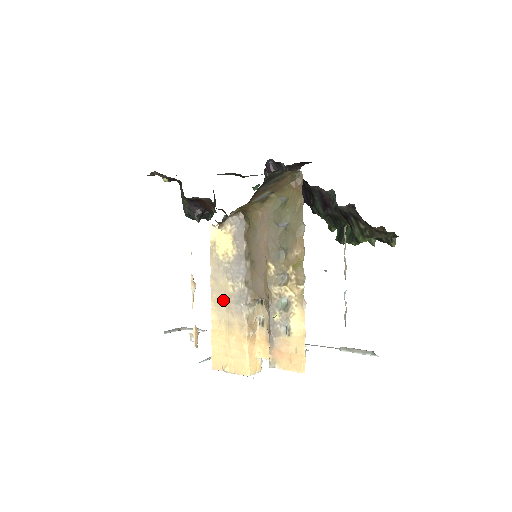
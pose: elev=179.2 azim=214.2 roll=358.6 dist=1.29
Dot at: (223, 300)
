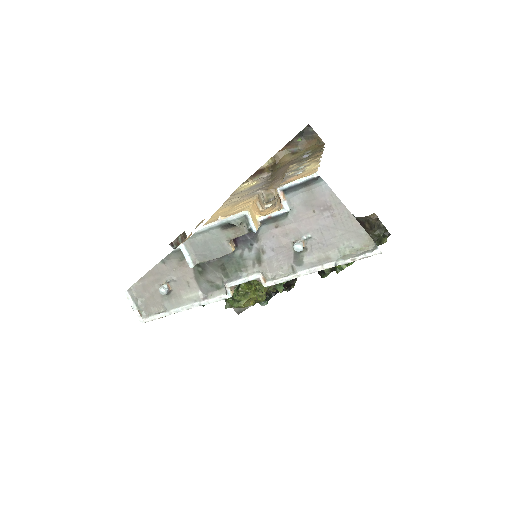
Dot at: (236, 198)
